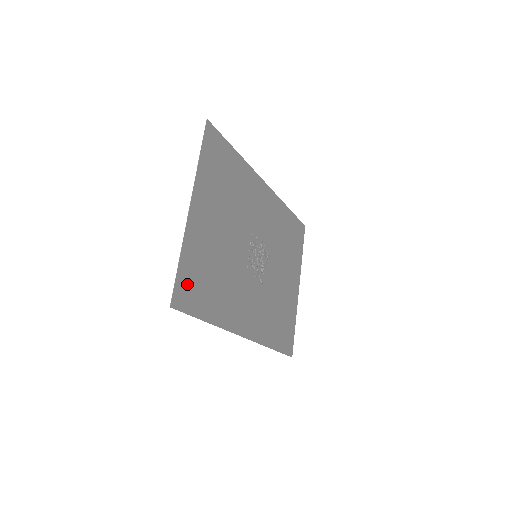
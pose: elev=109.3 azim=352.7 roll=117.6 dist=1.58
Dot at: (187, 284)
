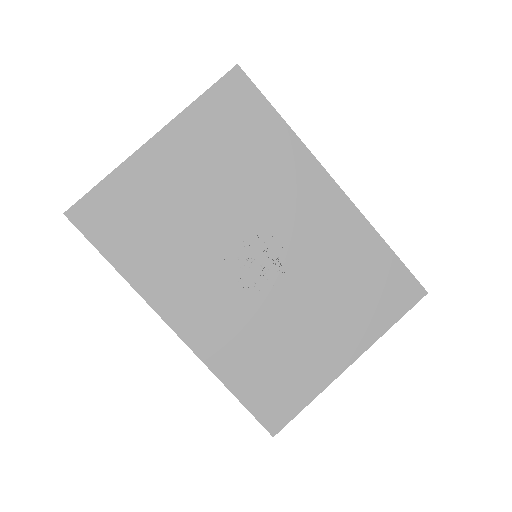
Dot at: (102, 209)
